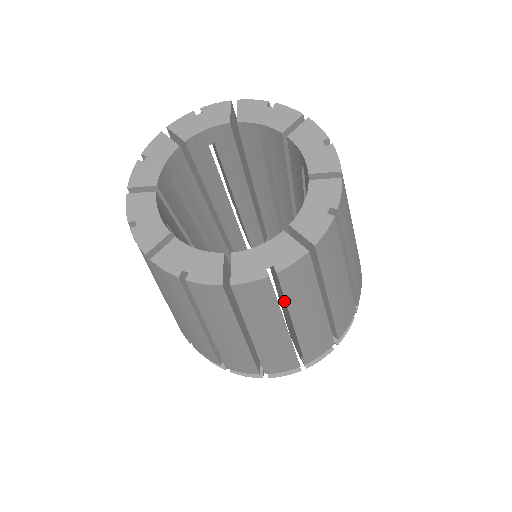
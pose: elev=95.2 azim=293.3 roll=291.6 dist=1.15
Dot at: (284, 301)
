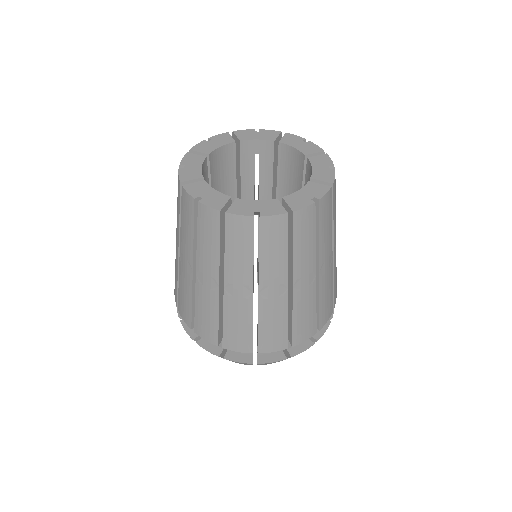
Dot at: (259, 259)
